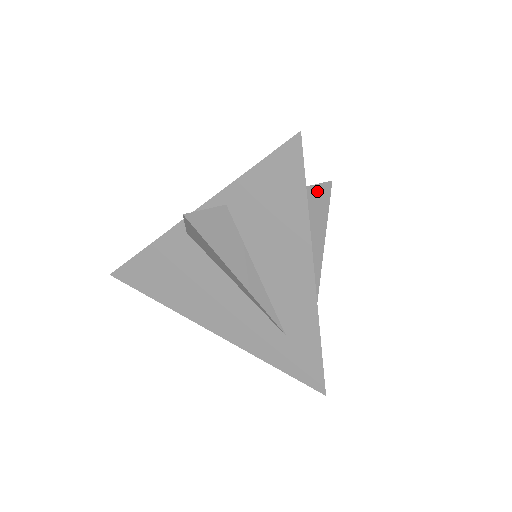
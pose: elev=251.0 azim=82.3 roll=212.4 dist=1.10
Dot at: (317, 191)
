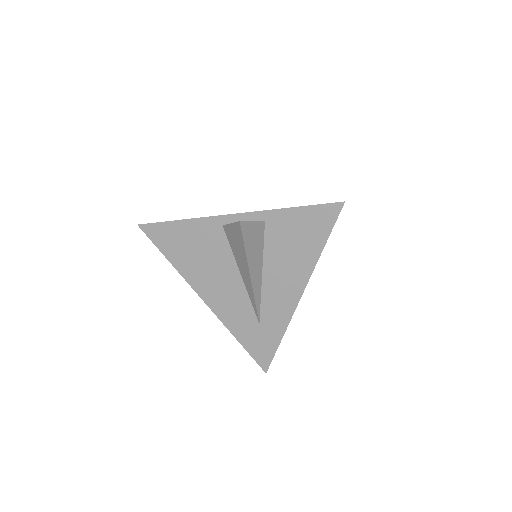
Dot at: occluded
